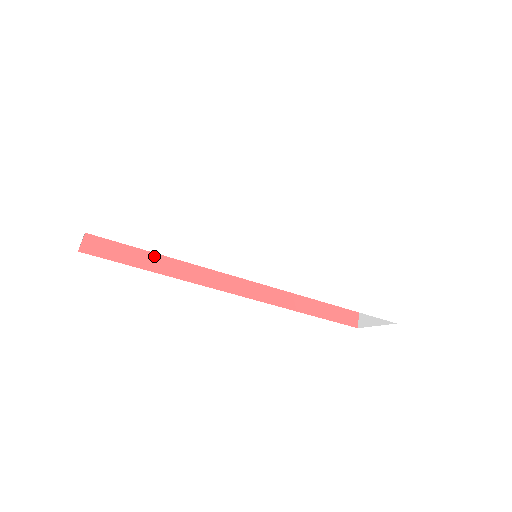
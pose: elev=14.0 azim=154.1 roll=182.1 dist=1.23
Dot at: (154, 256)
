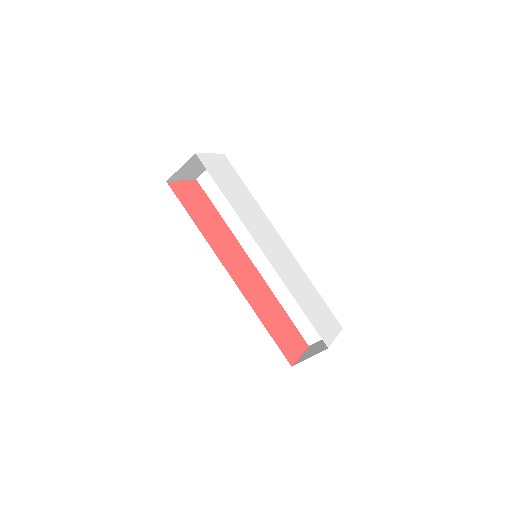
Dot at: (198, 218)
